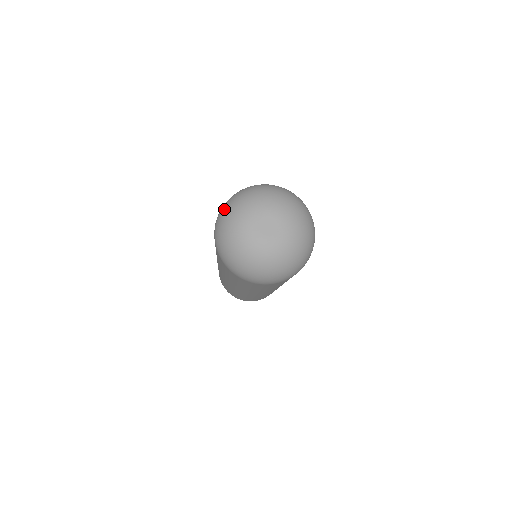
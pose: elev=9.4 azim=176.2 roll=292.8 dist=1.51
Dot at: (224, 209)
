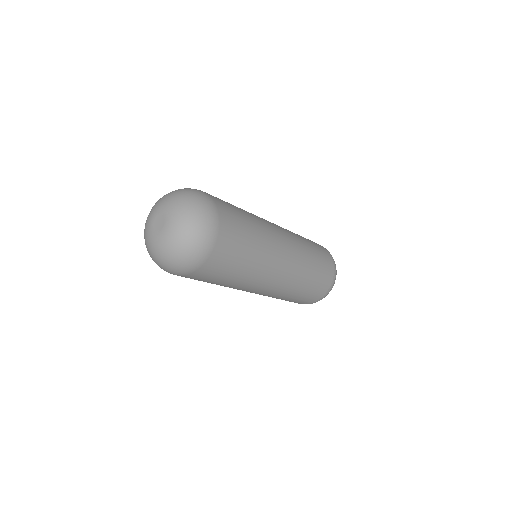
Dot at: occluded
